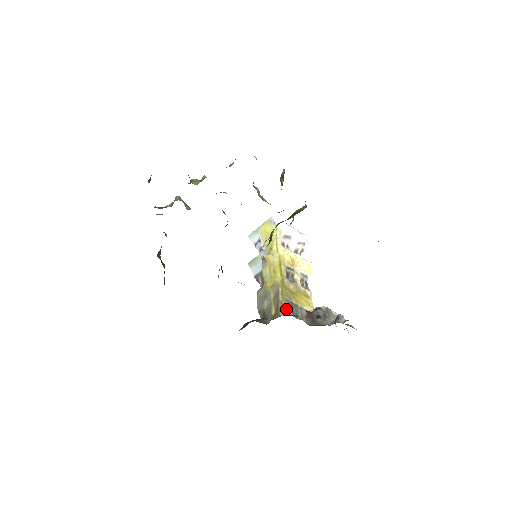
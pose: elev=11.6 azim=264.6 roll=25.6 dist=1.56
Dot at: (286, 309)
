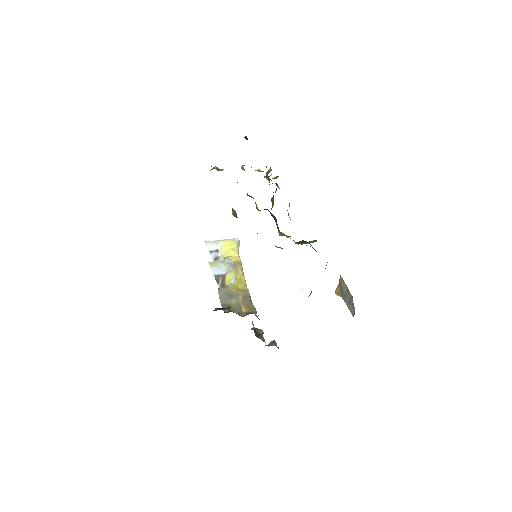
Dot at: occluded
